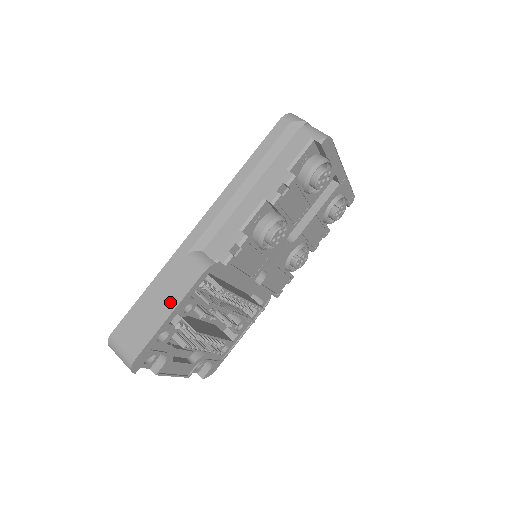
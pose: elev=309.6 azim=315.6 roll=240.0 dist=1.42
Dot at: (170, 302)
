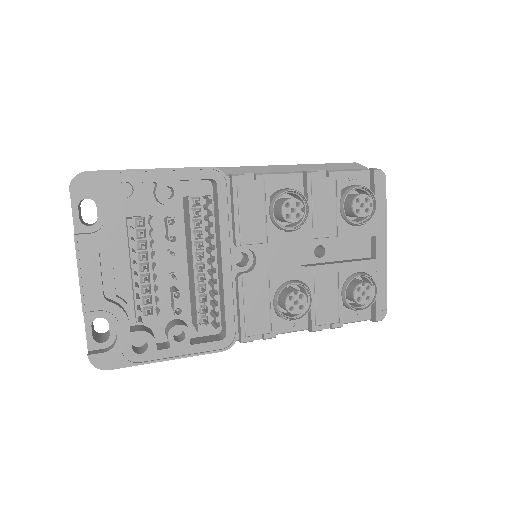
Dot at: occluded
